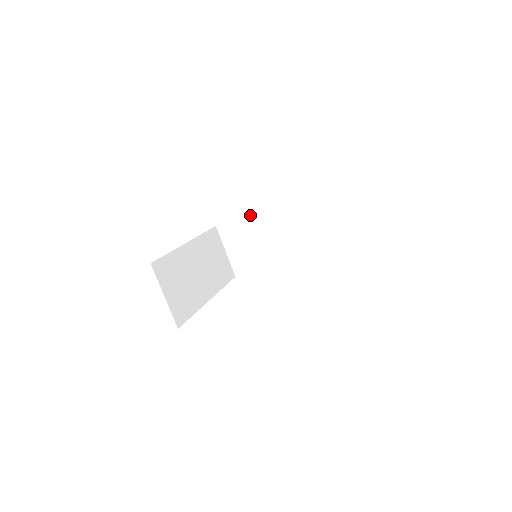
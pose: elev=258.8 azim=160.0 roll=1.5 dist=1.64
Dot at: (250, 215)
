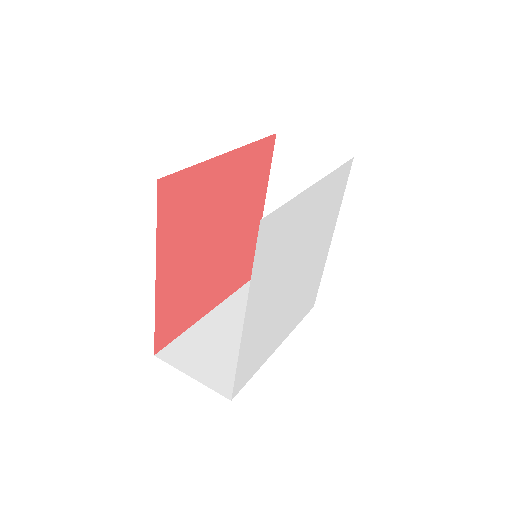
Dot at: occluded
